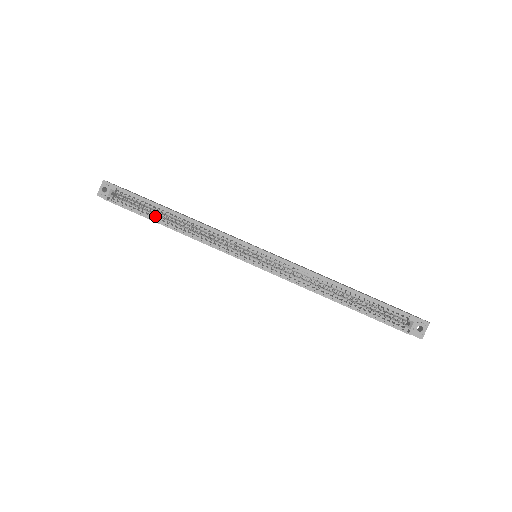
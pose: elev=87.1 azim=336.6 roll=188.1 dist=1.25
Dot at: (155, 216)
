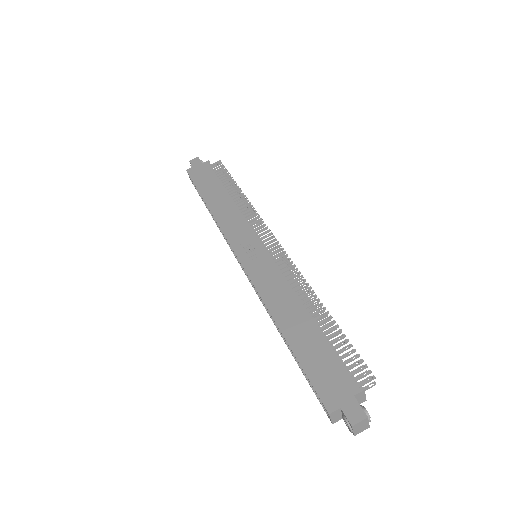
Dot at: occluded
